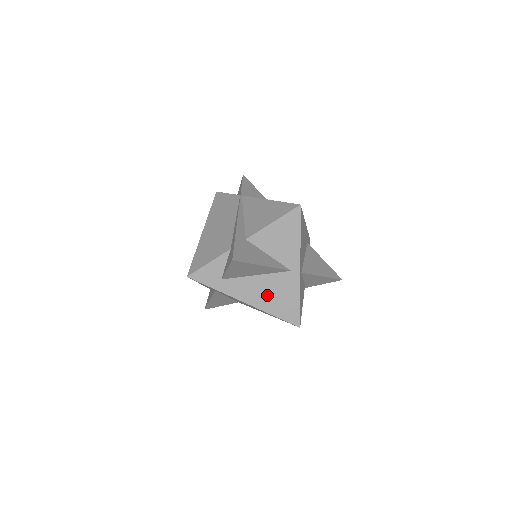
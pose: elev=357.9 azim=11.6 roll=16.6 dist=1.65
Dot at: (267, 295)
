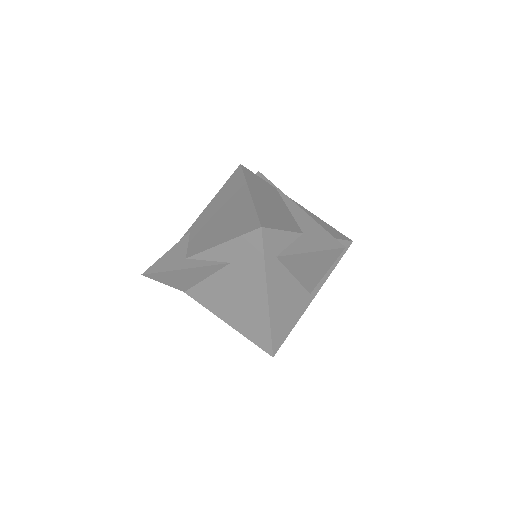
Dot at: (284, 304)
